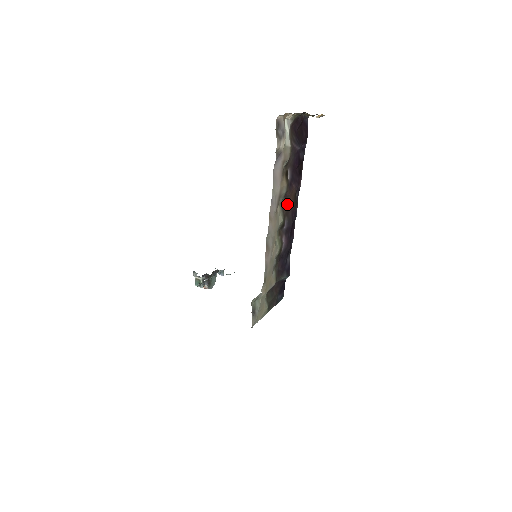
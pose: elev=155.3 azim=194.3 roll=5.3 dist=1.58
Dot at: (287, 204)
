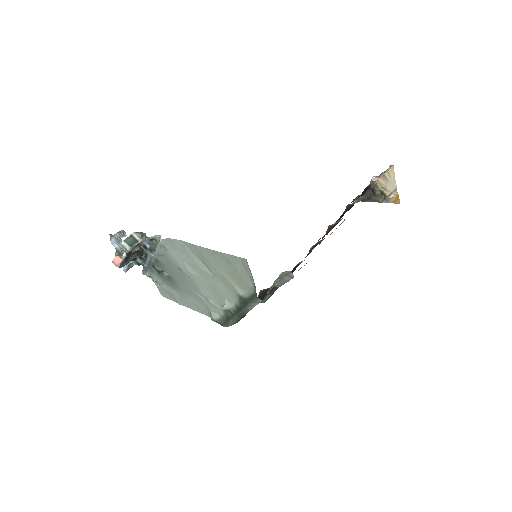
Dot at: occluded
